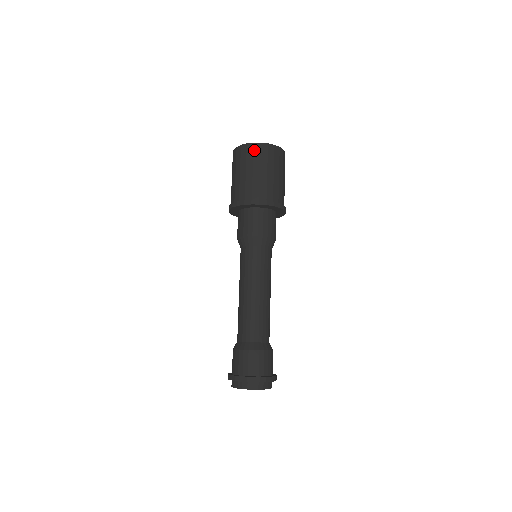
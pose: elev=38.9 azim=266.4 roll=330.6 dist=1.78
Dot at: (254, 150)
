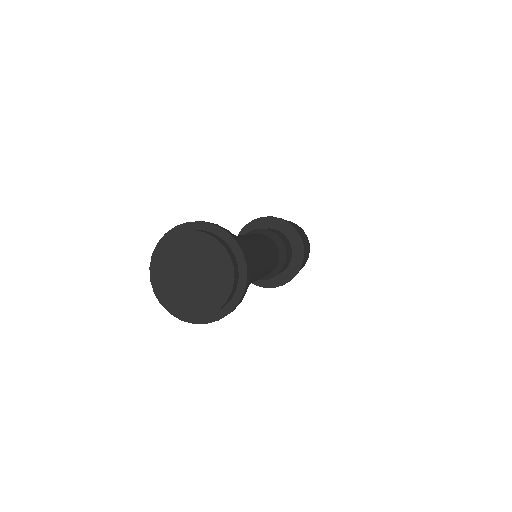
Dot at: occluded
